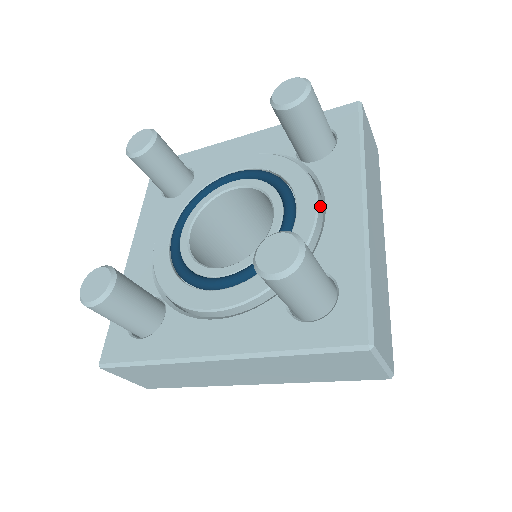
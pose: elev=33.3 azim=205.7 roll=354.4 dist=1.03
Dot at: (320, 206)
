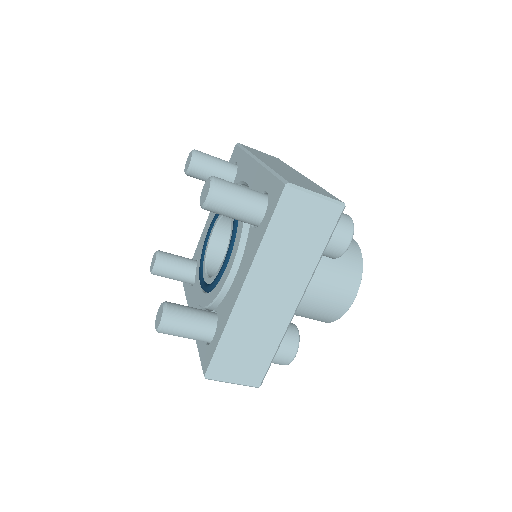
Dot at: (237, 270)
